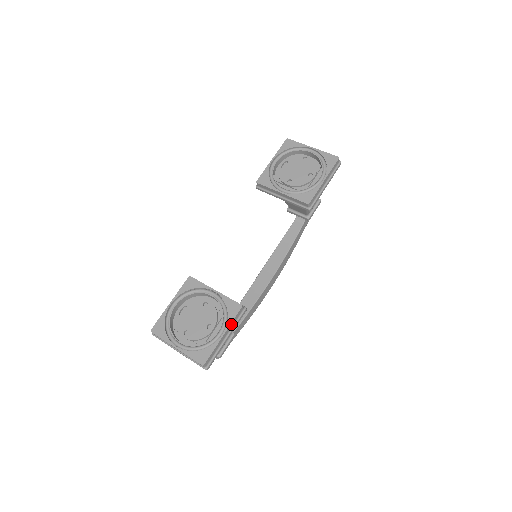
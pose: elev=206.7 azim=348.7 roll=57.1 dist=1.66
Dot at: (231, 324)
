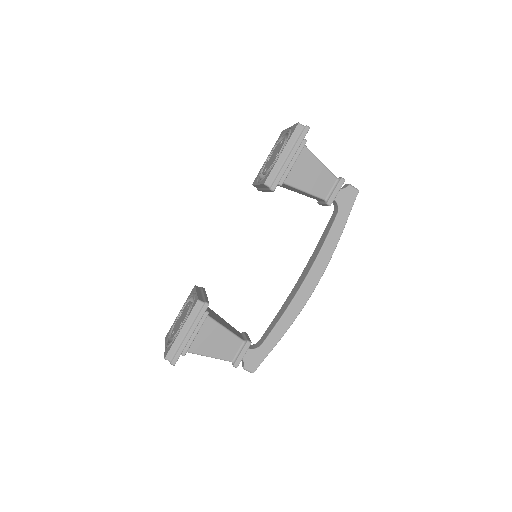
Dot at: (189, 319)
